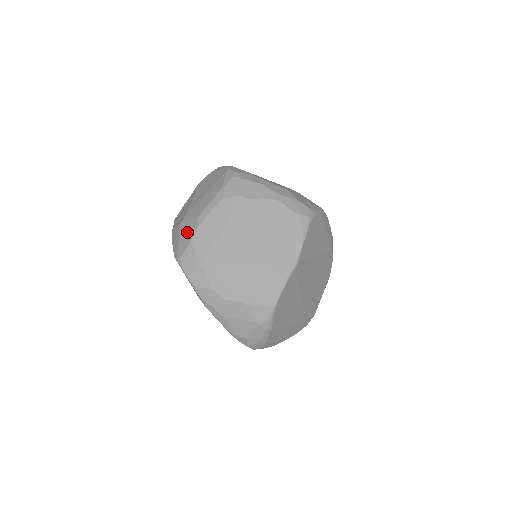
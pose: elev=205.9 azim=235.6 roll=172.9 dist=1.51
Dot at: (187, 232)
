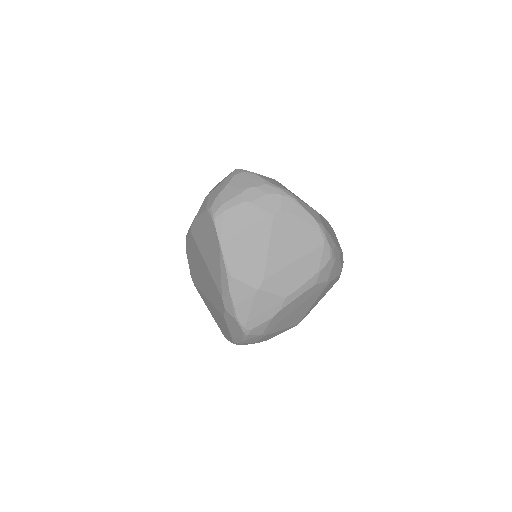
Dot at: (266, 308)
